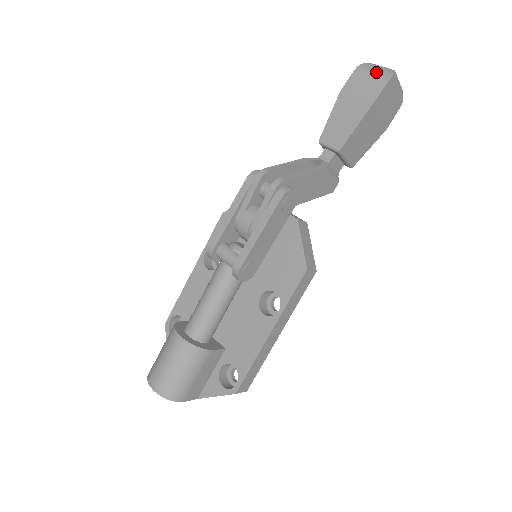
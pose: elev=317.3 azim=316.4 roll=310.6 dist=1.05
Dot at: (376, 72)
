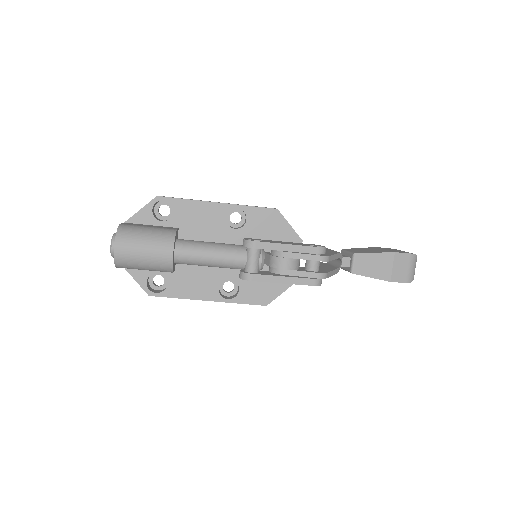
Dot at: (412, 270)
